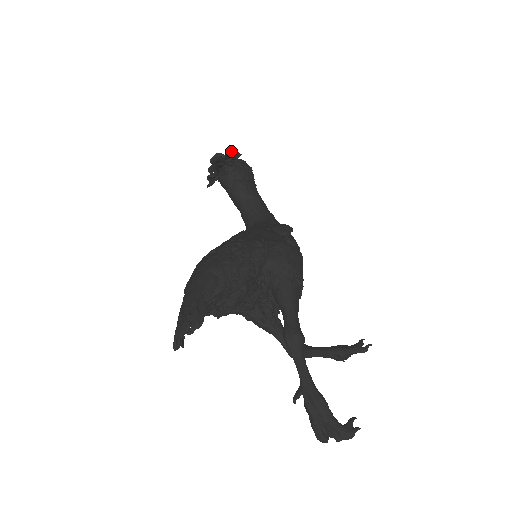
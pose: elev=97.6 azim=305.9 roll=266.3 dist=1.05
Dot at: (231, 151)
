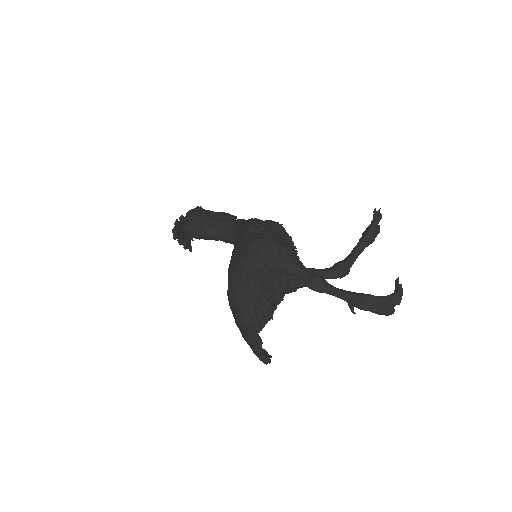
Dot at: (176, 220)
